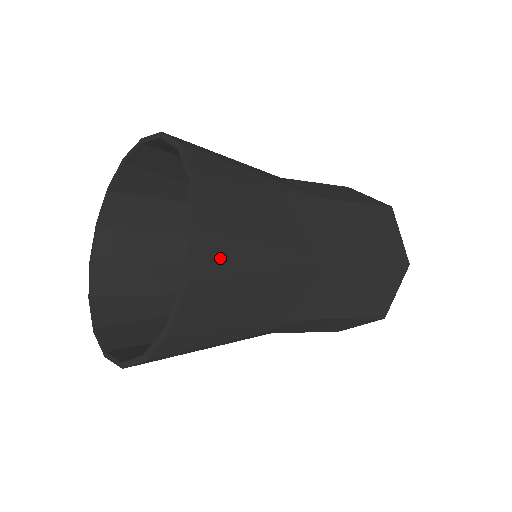
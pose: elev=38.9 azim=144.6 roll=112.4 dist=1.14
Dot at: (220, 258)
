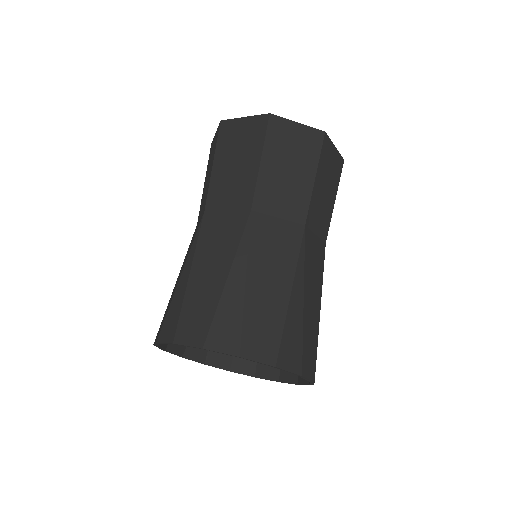
Dot at: occluded
